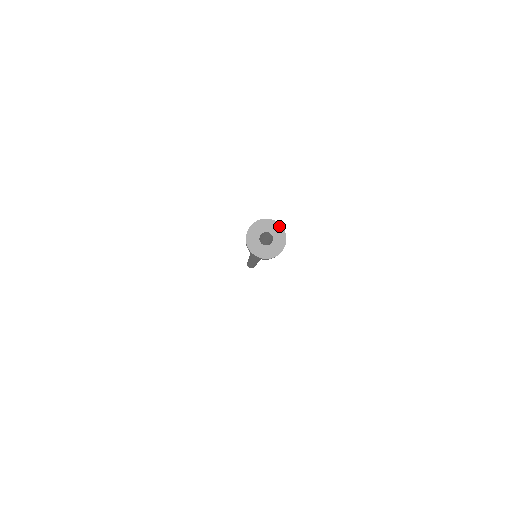
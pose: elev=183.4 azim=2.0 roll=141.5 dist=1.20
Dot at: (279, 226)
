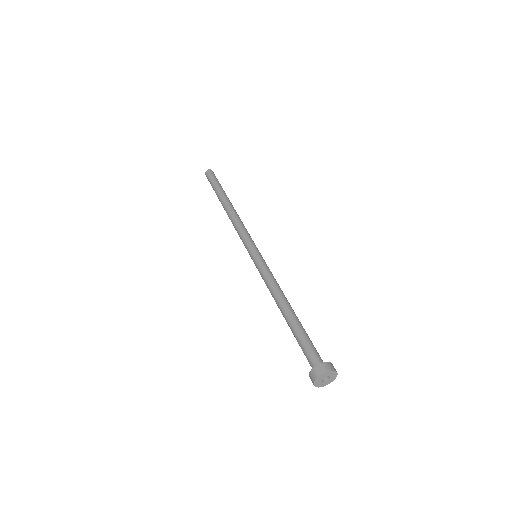
Dot at: (335, 372)
